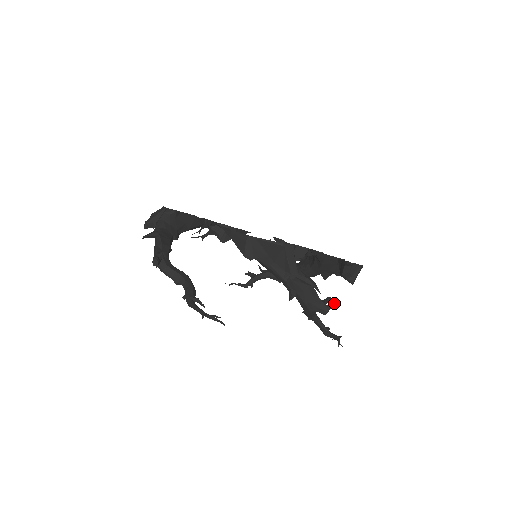
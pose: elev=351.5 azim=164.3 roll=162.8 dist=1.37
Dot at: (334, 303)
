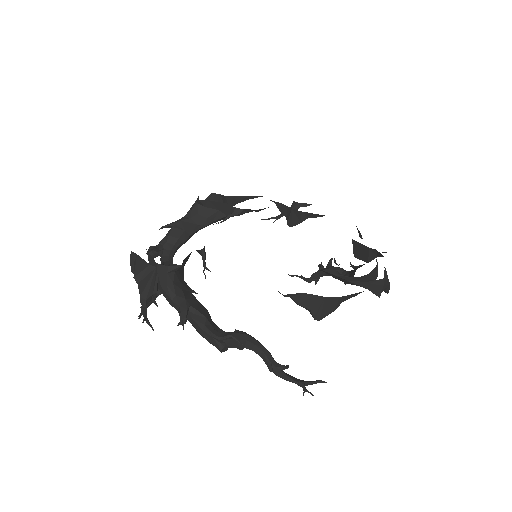
Dot at: (239, 341)
